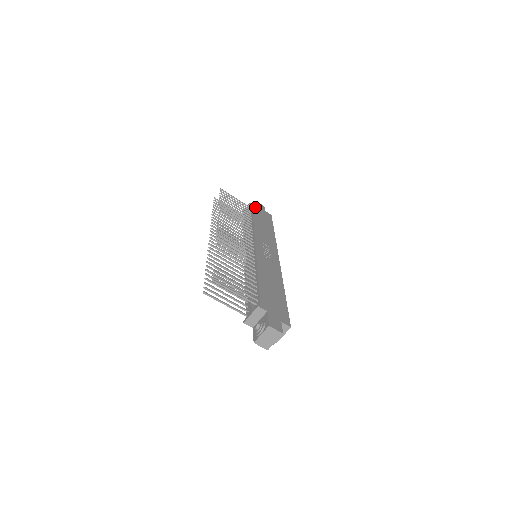
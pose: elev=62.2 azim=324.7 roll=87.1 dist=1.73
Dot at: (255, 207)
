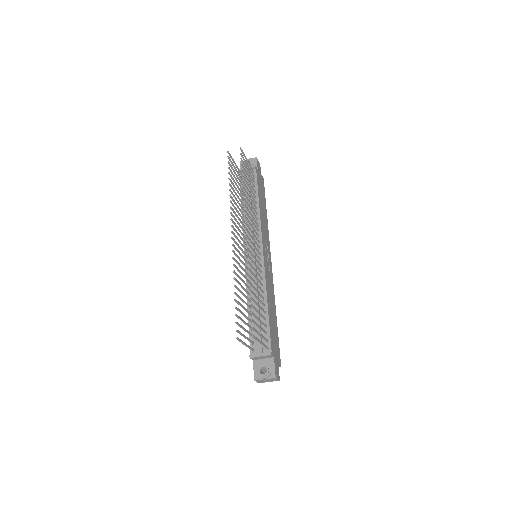
Dot at: (258, 172)
